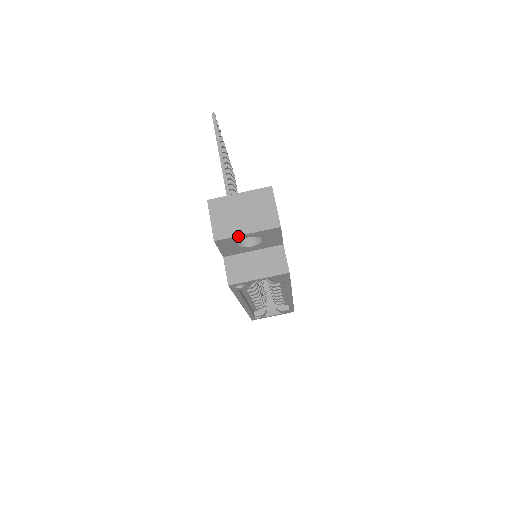
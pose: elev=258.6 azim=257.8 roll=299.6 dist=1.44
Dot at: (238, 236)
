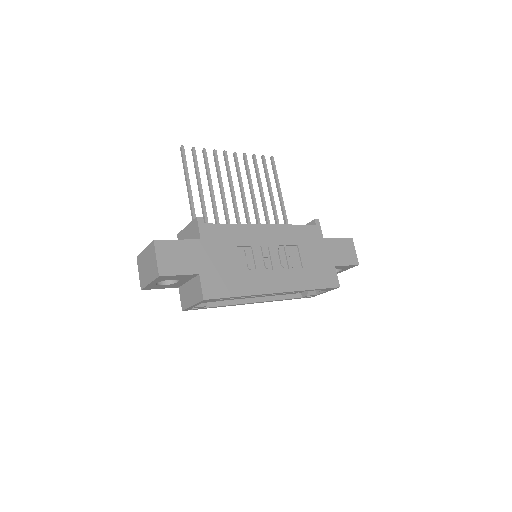
Dot at: (148, 285)
